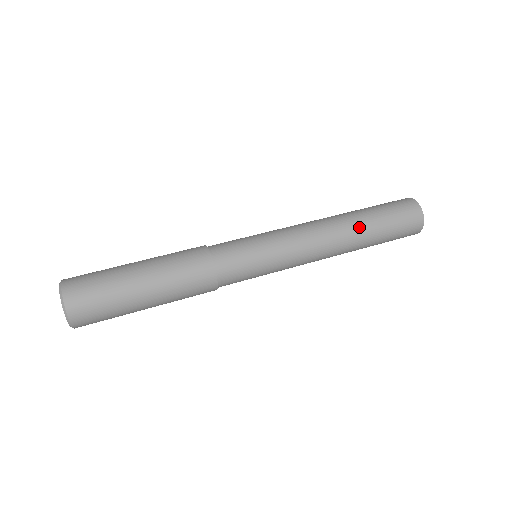
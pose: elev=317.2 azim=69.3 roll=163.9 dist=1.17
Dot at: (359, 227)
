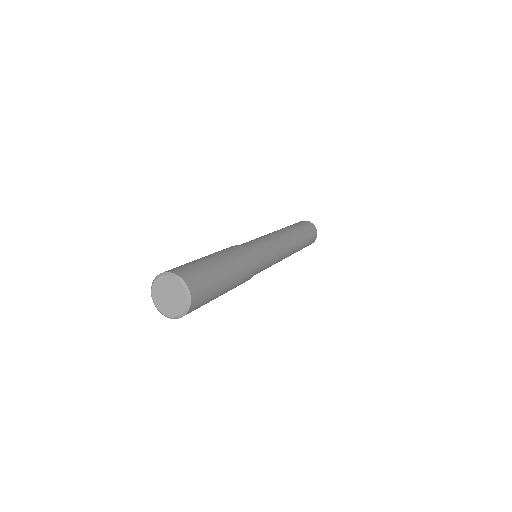
Dot at: (300, 238)
